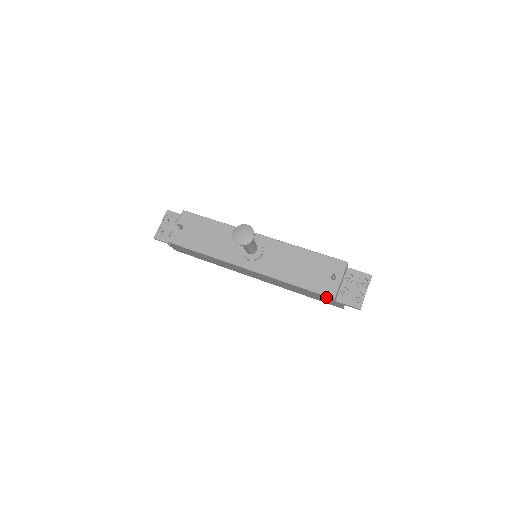
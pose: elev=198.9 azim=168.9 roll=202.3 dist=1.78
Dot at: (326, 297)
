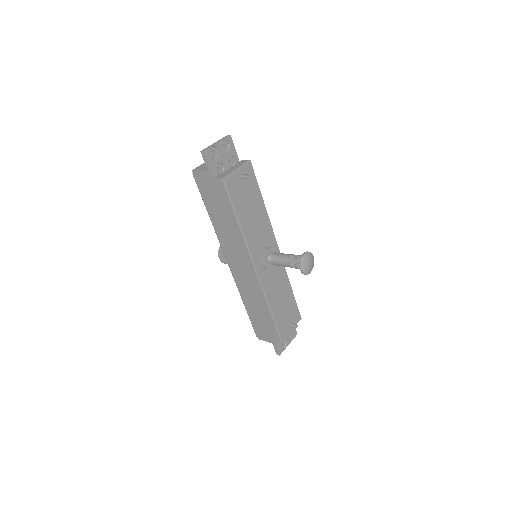
Dot at: (277, 335)
